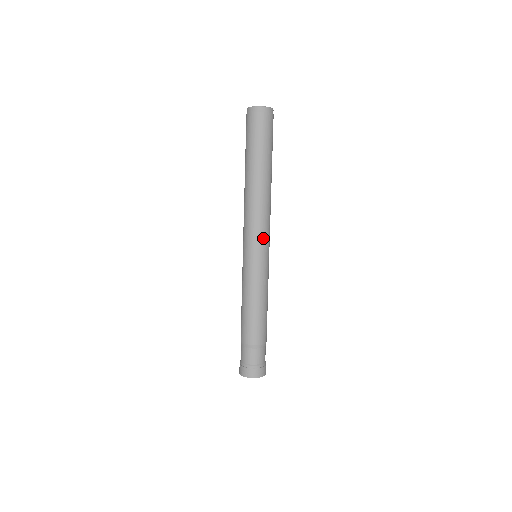
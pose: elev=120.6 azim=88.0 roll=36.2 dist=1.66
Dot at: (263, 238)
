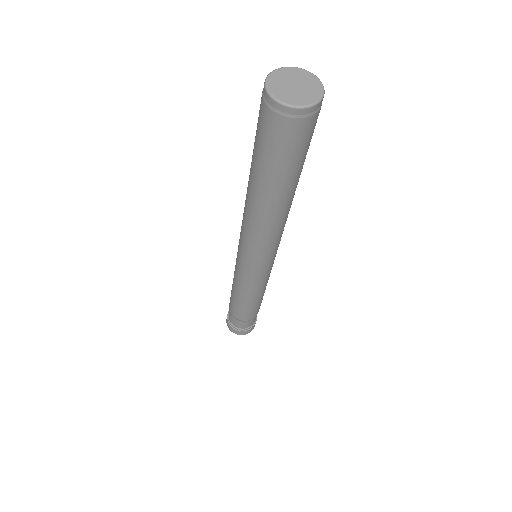
Dot at: (262, 259)
